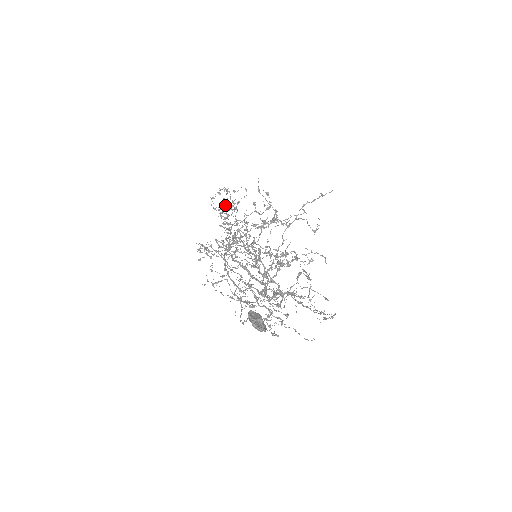
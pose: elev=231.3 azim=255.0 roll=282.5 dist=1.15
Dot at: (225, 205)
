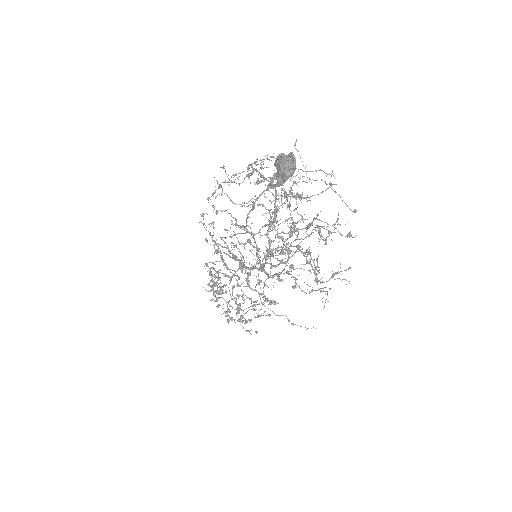
Dot at: (215, 277)
